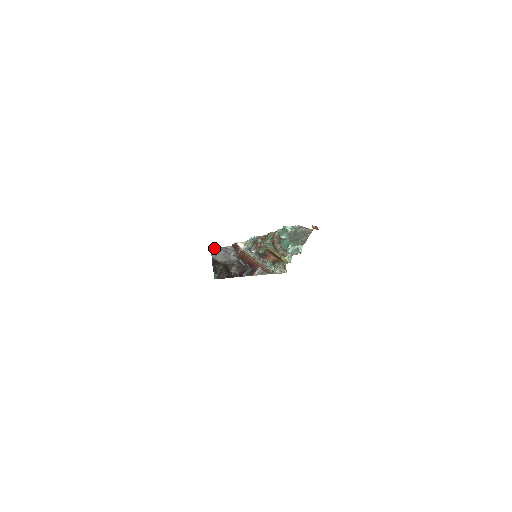
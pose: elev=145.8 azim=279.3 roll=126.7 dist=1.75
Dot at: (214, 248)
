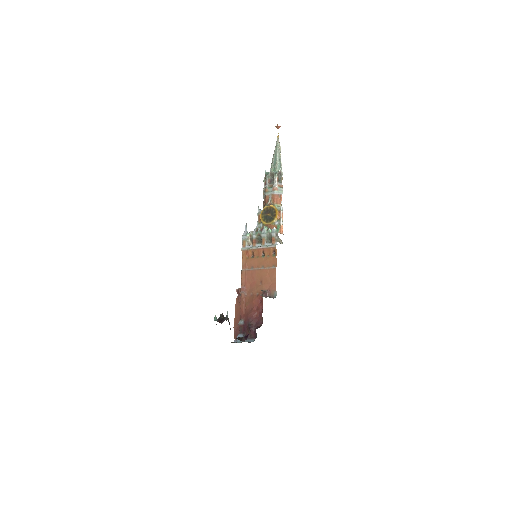
Dot at: occluded
